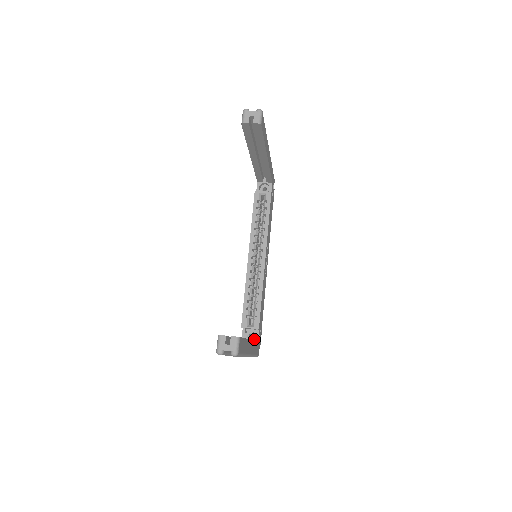
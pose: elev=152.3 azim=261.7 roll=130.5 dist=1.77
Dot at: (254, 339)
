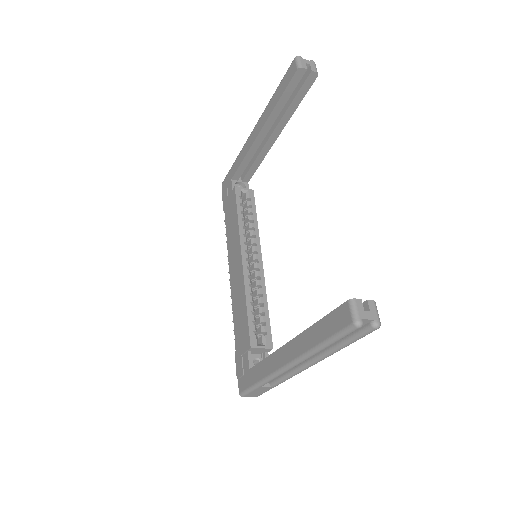
Dot at: occluded
